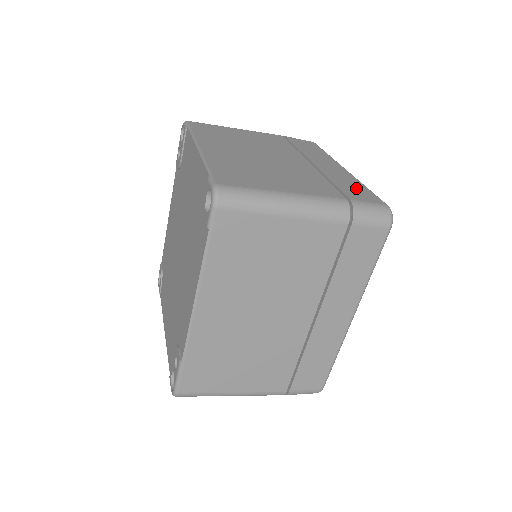
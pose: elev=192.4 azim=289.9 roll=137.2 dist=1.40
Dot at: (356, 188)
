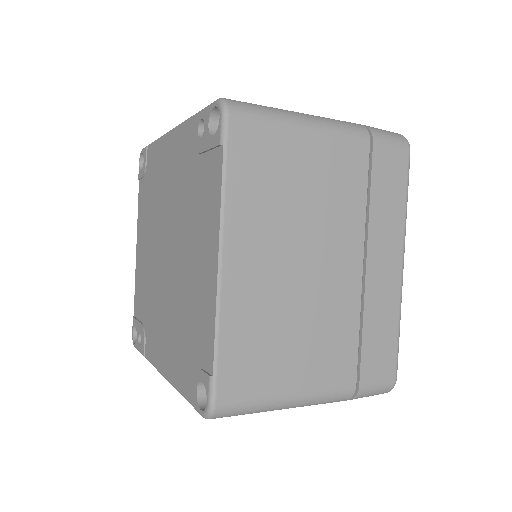
Dot at: (384, 342)
